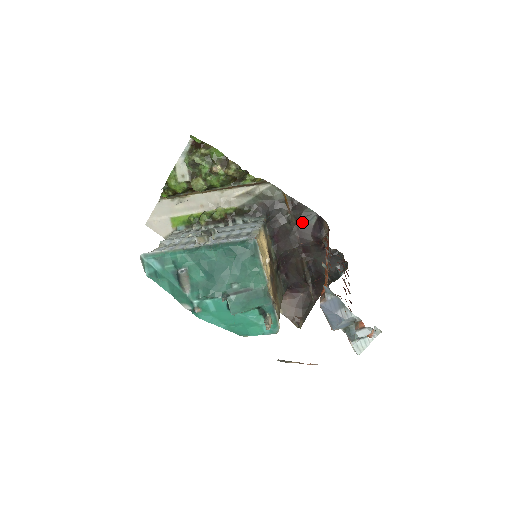
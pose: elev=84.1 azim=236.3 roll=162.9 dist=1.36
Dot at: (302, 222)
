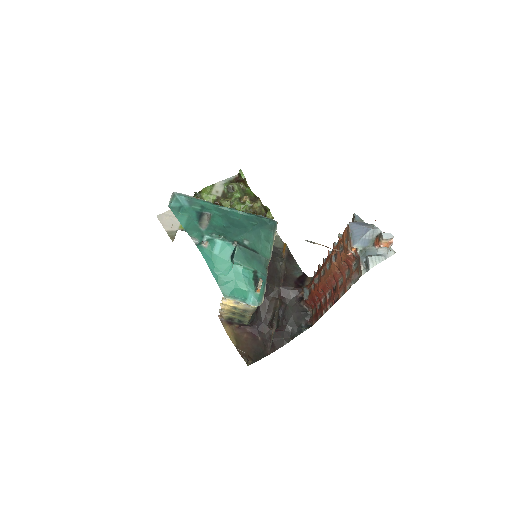
Dot at: (289, 272)
